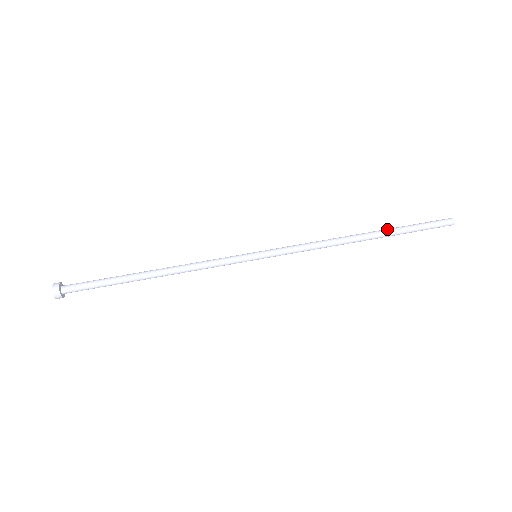
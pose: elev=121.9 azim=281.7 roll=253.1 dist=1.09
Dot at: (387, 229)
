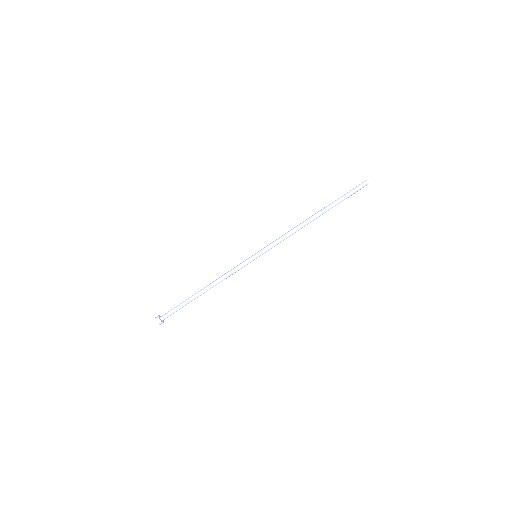
Dot at: (328, 208)
